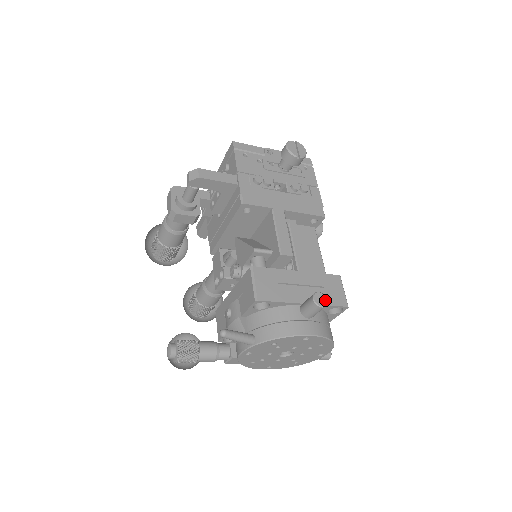
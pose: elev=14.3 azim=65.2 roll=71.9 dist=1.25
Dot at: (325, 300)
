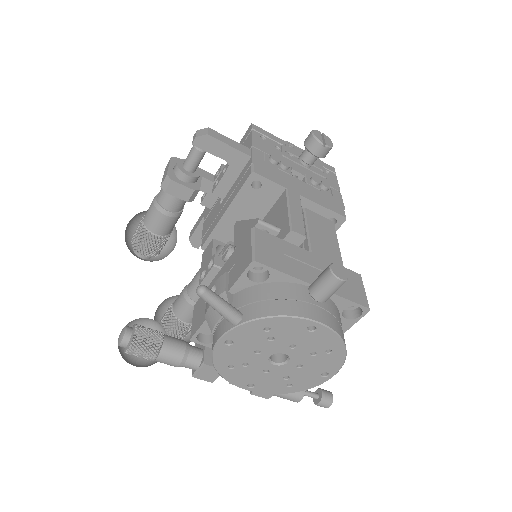
Dot at: (345, 274)
